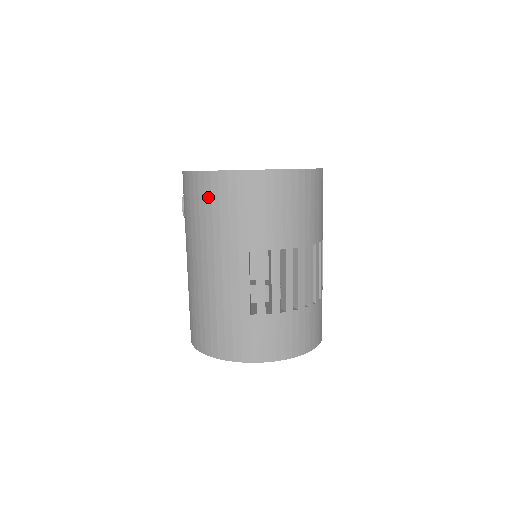
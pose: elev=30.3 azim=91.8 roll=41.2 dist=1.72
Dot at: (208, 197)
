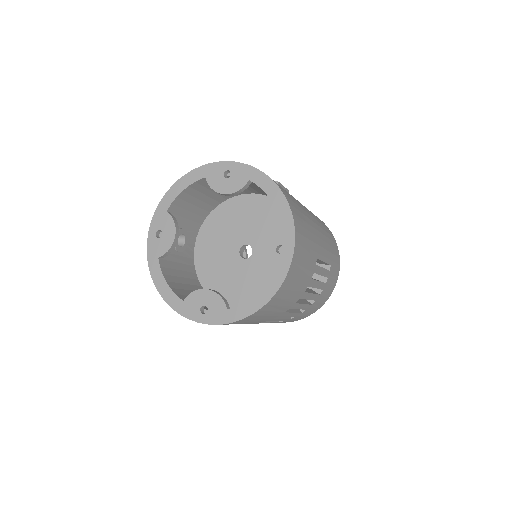
Dot at: occluded
